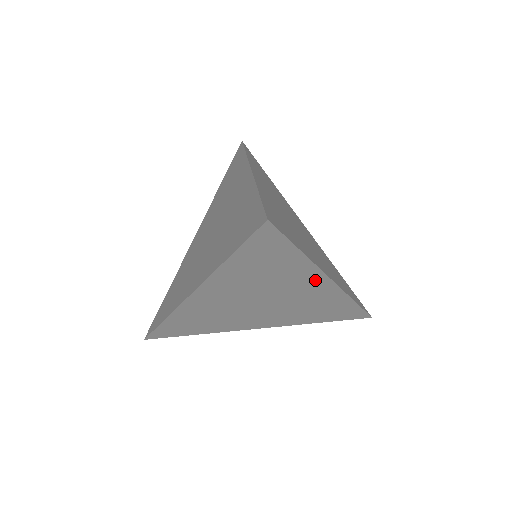
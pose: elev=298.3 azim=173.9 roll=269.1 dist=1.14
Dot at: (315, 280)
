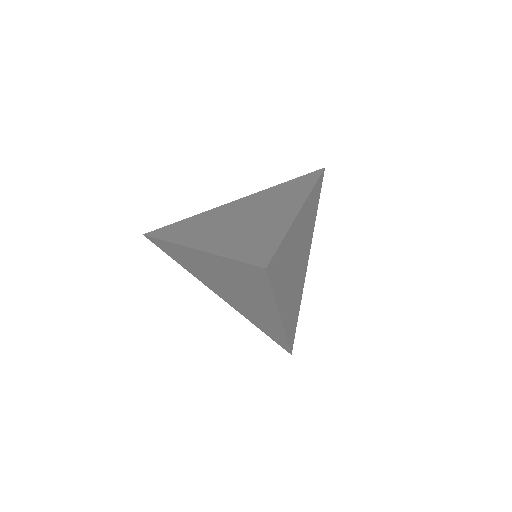
Dot at: (271, 311)
